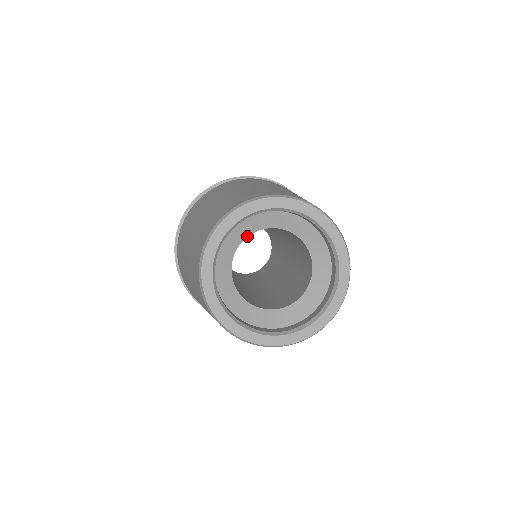
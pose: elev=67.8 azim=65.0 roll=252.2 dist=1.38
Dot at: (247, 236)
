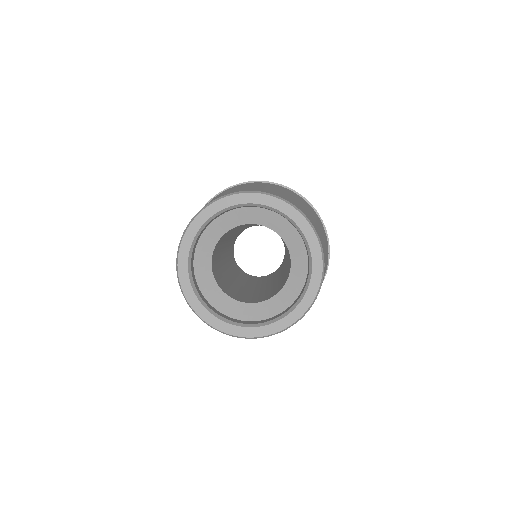
Dot at: (213, 250)
